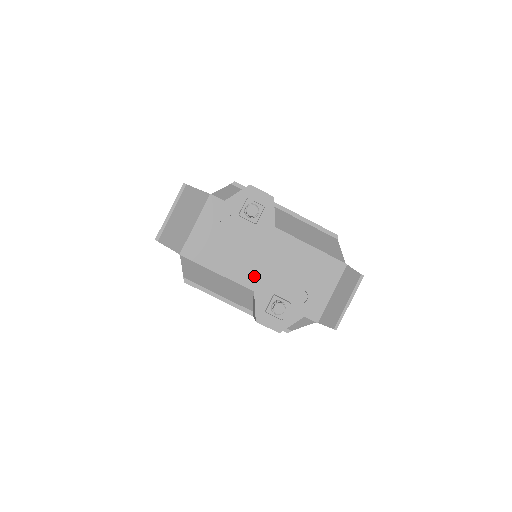
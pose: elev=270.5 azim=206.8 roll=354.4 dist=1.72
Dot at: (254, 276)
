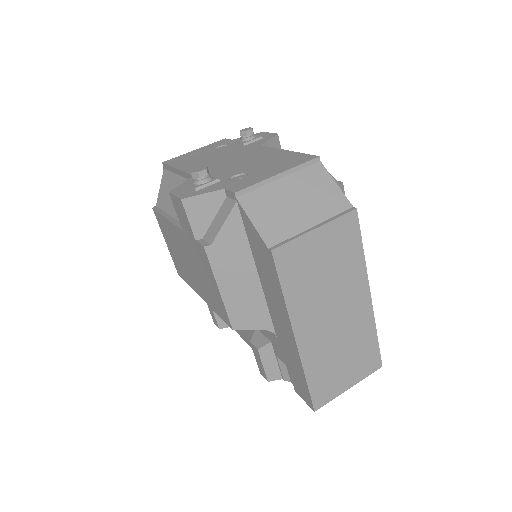
Dot at: occluded
